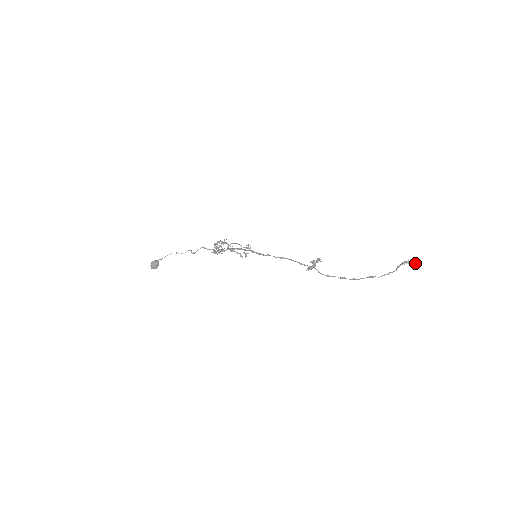
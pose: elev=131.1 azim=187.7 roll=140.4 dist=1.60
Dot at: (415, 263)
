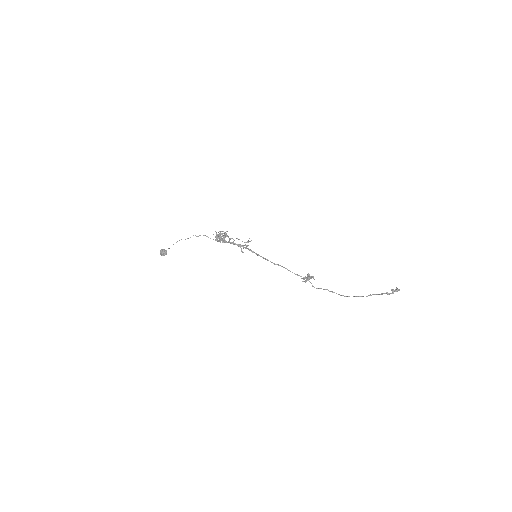
Dot at: occluded
